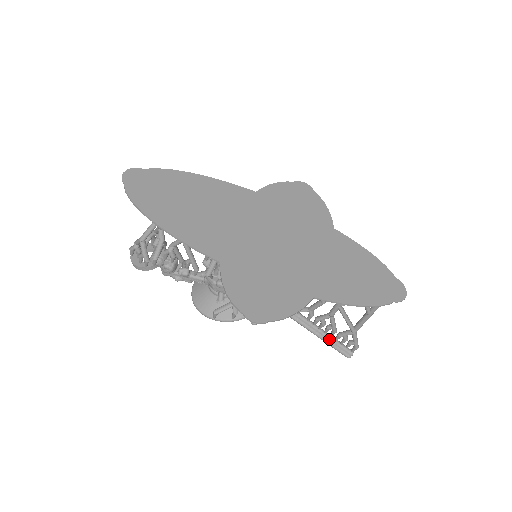
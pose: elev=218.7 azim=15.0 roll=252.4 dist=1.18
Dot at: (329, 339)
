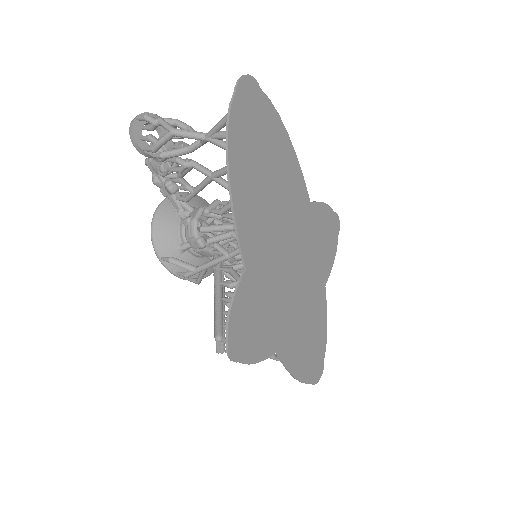
Dot at: occluded
